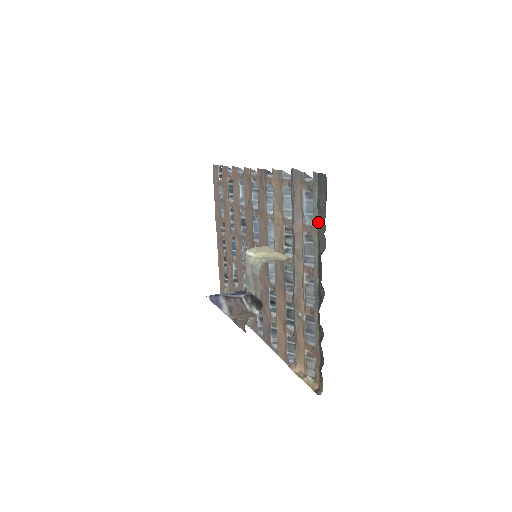
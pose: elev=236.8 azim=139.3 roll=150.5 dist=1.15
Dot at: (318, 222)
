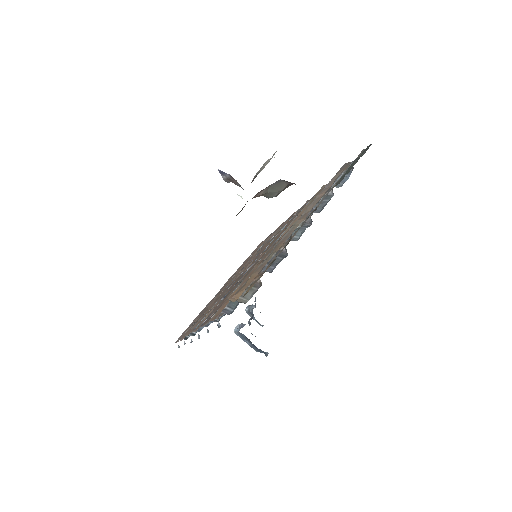
Dot at: (345, 173)
